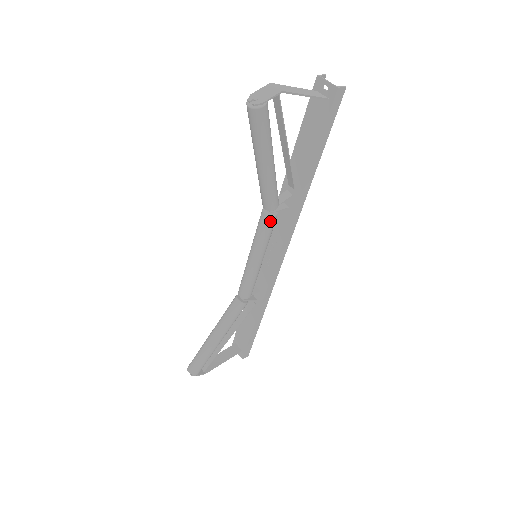
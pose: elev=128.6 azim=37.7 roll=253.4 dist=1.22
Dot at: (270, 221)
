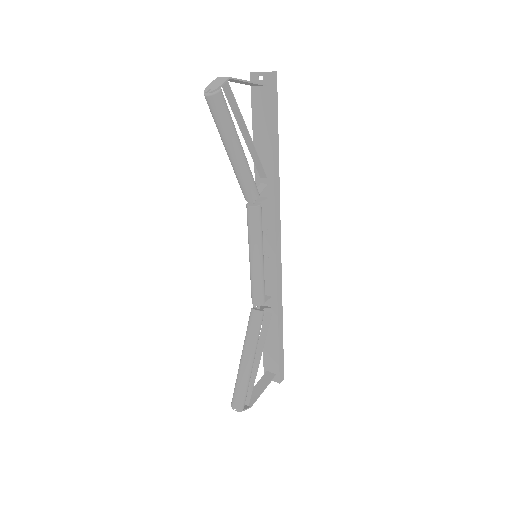
Dot at: (257, 212)
